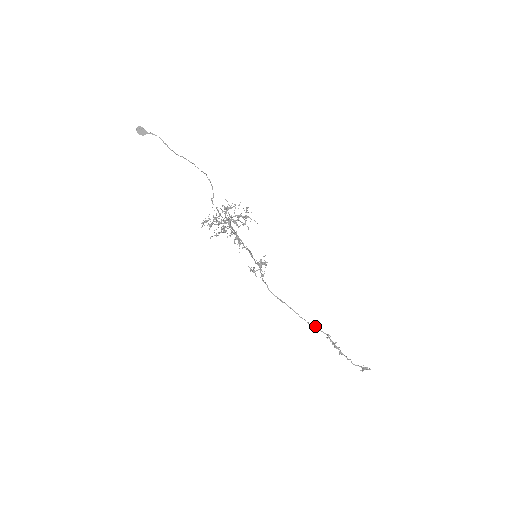
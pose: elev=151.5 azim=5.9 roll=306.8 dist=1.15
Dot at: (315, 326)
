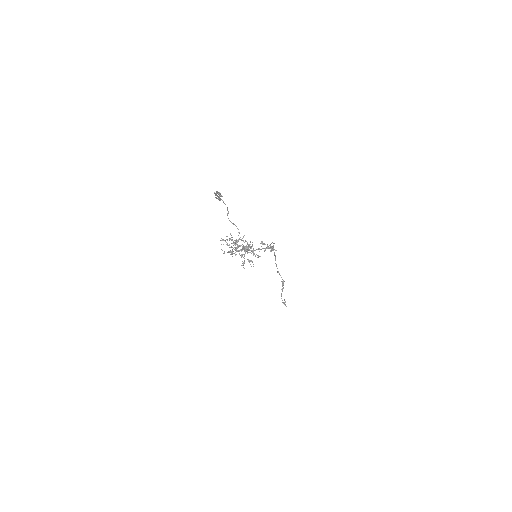
Dot at: (280, 275)
